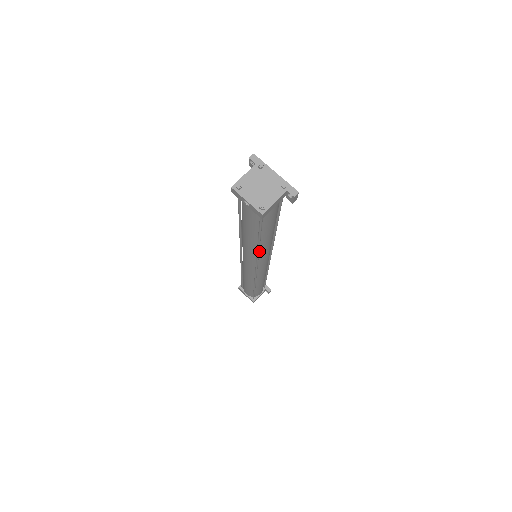
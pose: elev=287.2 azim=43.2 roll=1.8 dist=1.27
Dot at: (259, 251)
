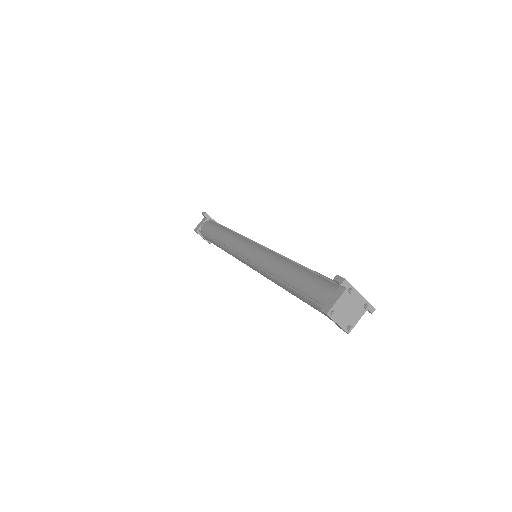
Dot at: occluded
